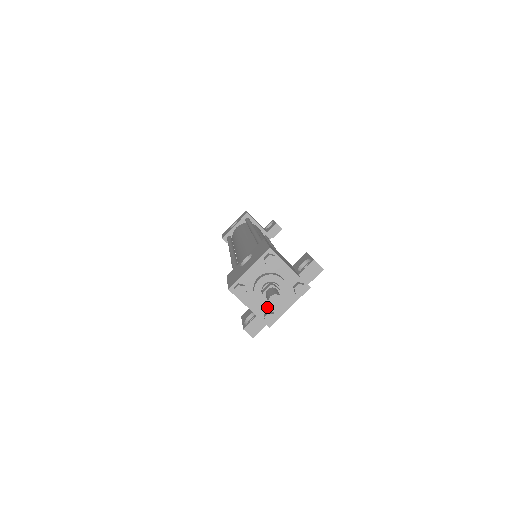
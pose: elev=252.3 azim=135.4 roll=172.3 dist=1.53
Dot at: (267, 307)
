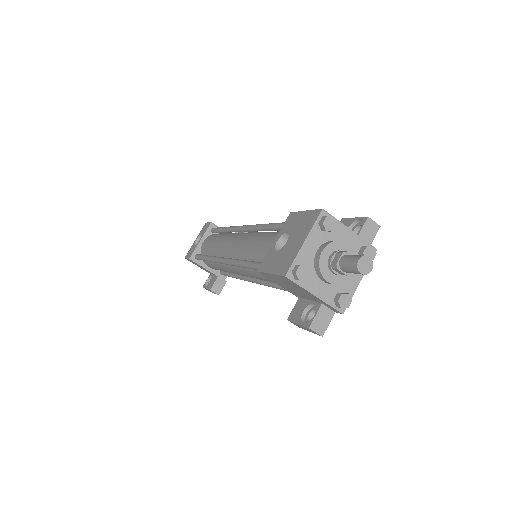
Dot at: (335, 288)
